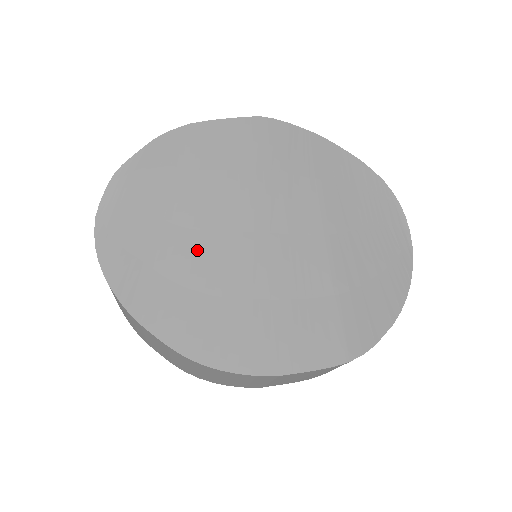
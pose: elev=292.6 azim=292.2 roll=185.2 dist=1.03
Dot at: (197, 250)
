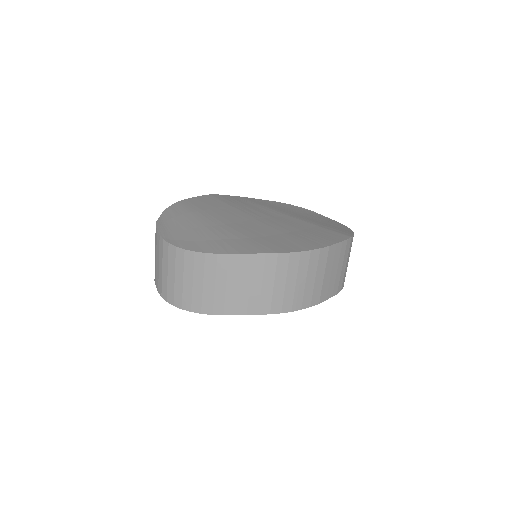
Dot at: (236, 228)
